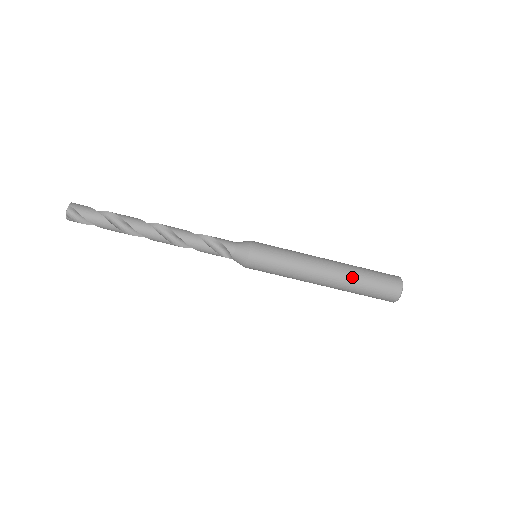
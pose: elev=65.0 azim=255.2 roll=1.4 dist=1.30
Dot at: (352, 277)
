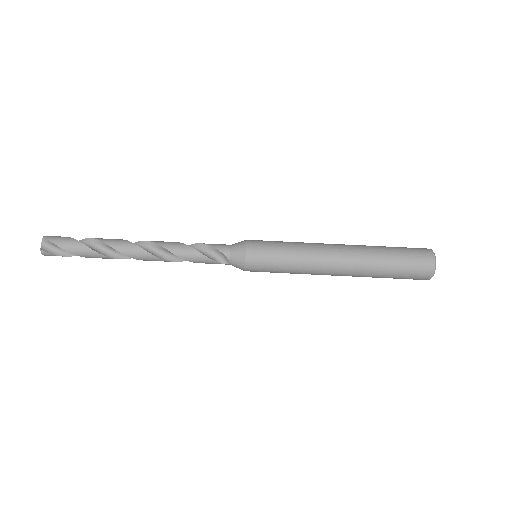
Dot at: (371, 255)
